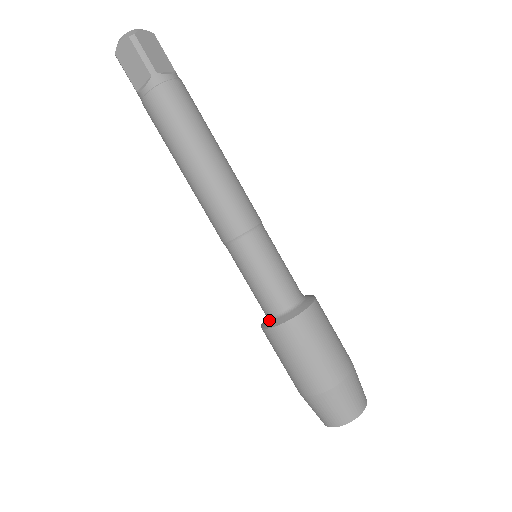
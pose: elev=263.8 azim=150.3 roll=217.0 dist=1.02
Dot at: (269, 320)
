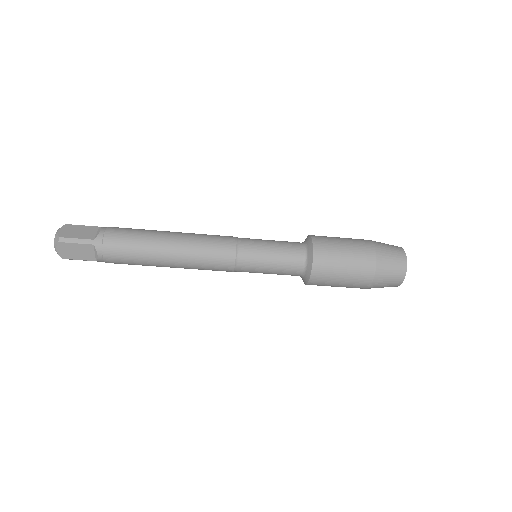
Dot at: (304, 276)
